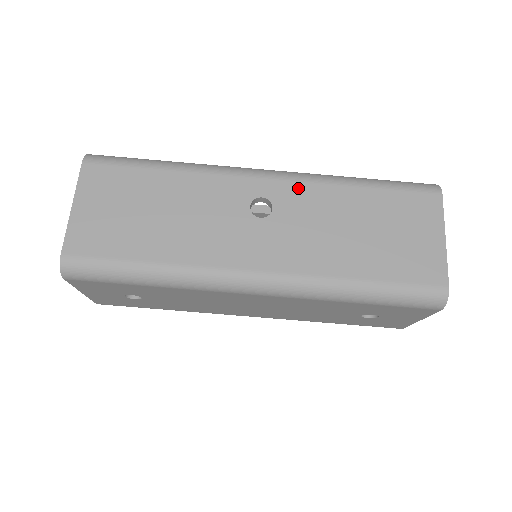
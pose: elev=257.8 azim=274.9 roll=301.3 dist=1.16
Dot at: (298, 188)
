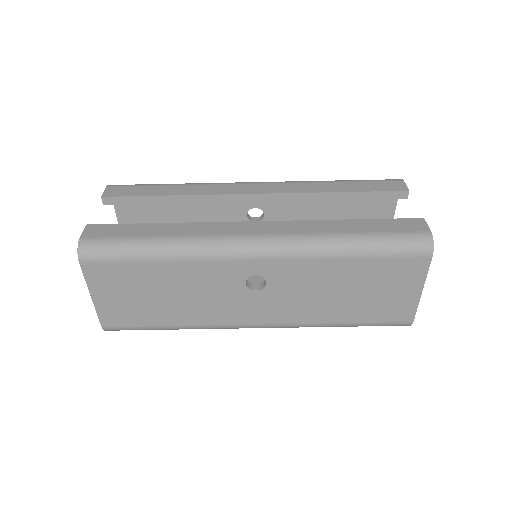
Dot at: (289, 265)
